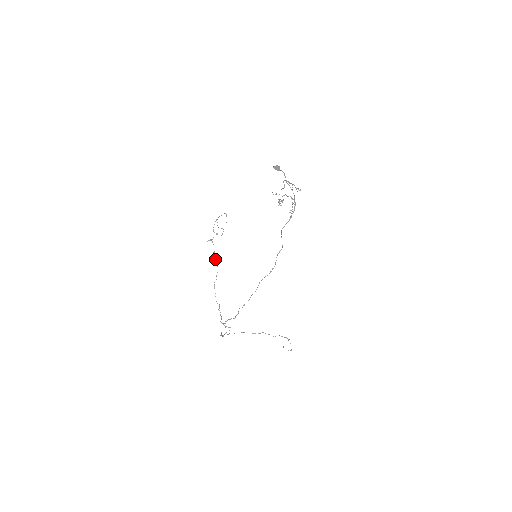
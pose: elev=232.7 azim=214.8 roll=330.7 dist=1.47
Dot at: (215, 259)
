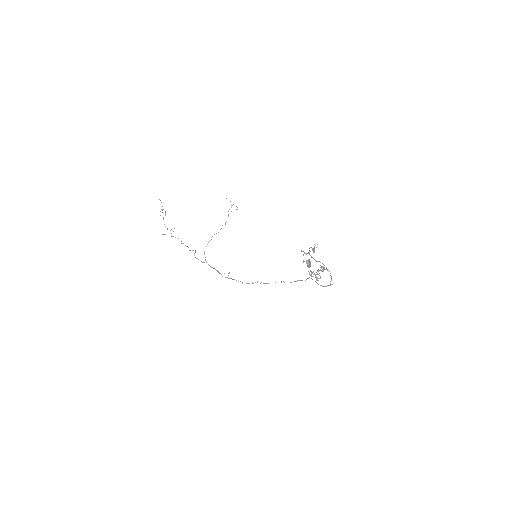
Dot at: occluded
